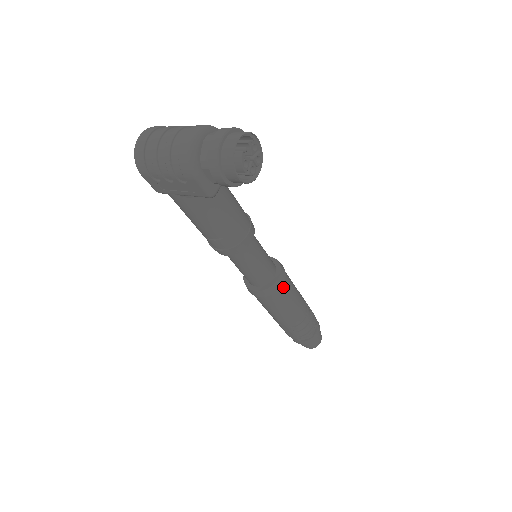
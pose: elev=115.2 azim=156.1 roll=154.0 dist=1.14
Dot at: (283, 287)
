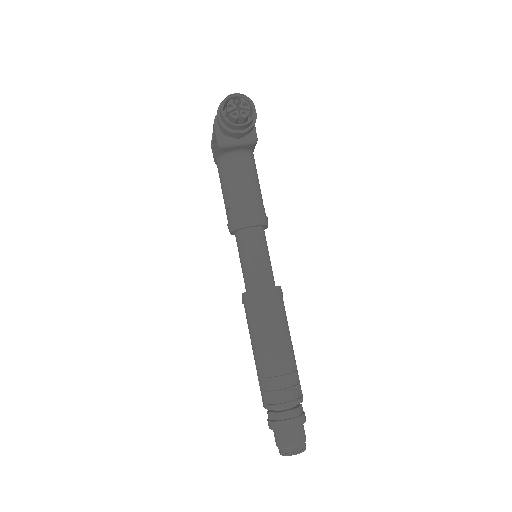
Dot at: (264, 304)
